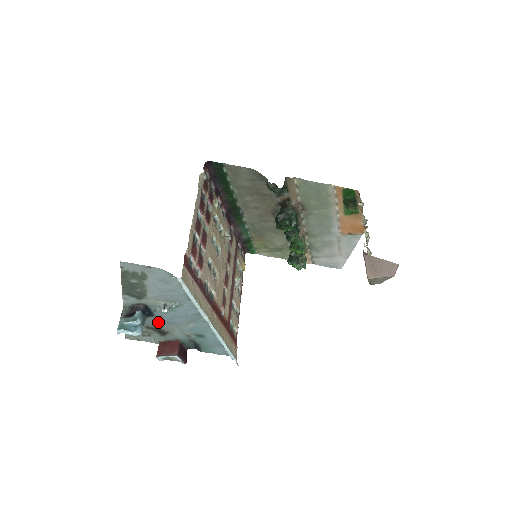
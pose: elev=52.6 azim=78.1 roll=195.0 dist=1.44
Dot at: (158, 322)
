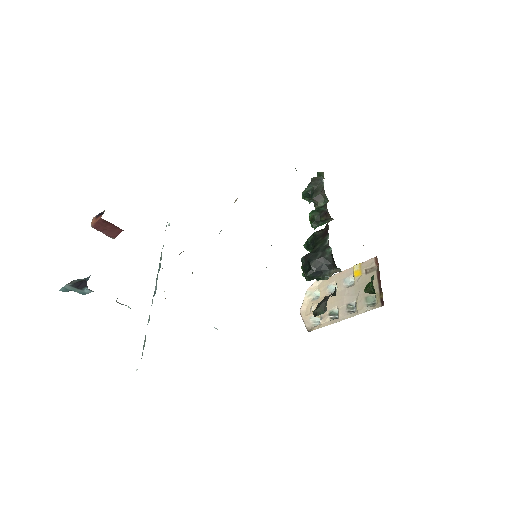
Dot at: occluded
